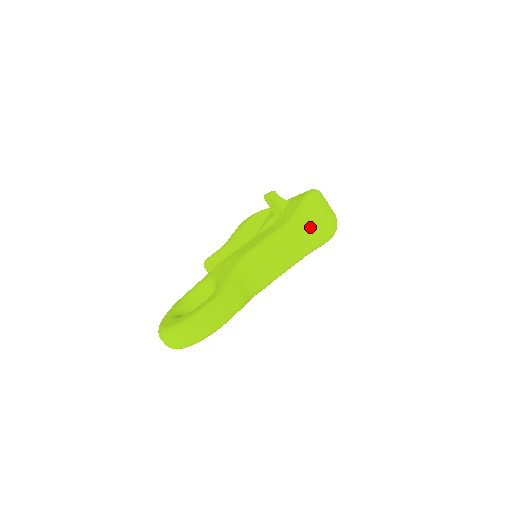
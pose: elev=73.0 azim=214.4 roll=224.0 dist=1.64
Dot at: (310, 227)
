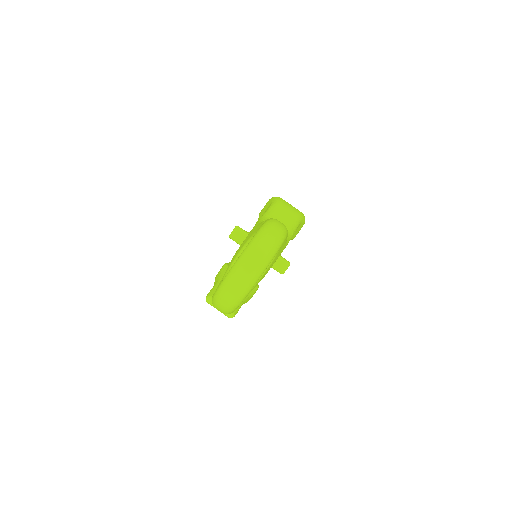
Dot at: (289, 205)
